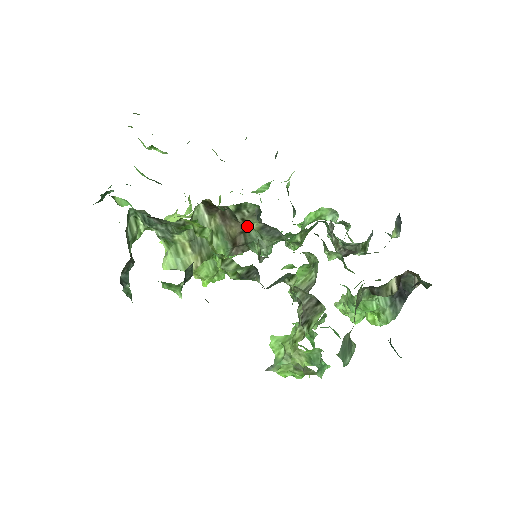
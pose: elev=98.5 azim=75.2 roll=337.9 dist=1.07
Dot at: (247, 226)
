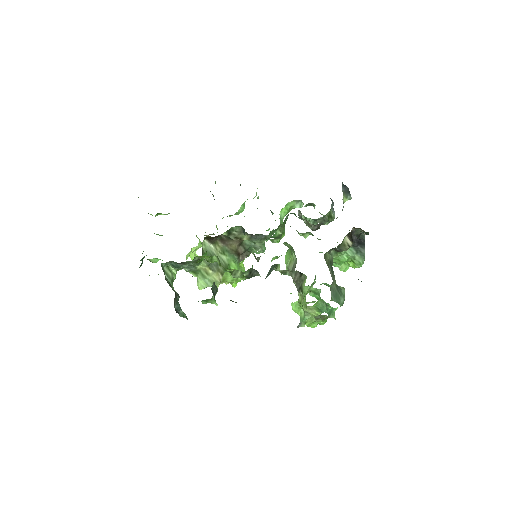
Dot at: (241, 240)
